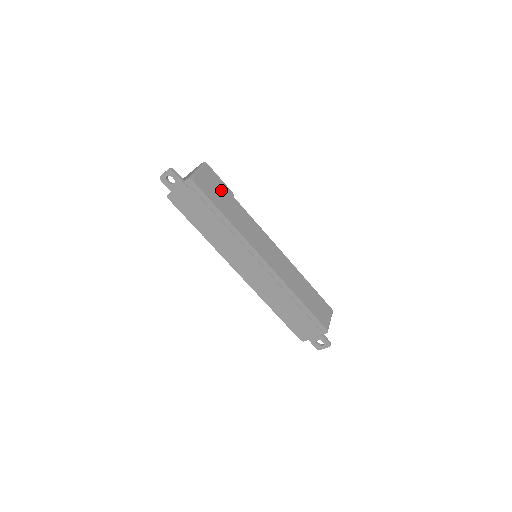
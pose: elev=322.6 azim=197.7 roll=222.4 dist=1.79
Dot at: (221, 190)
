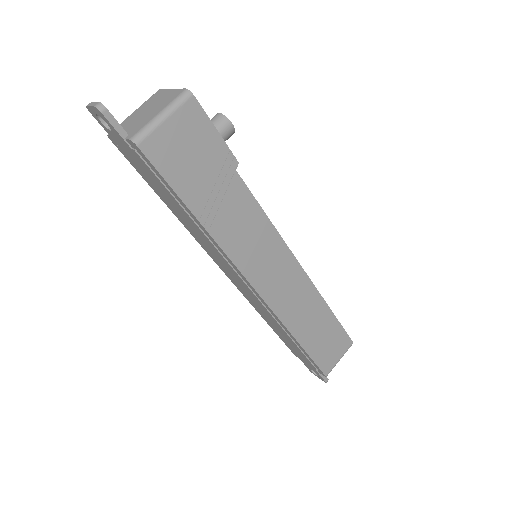
Dot at: (208, 158)
